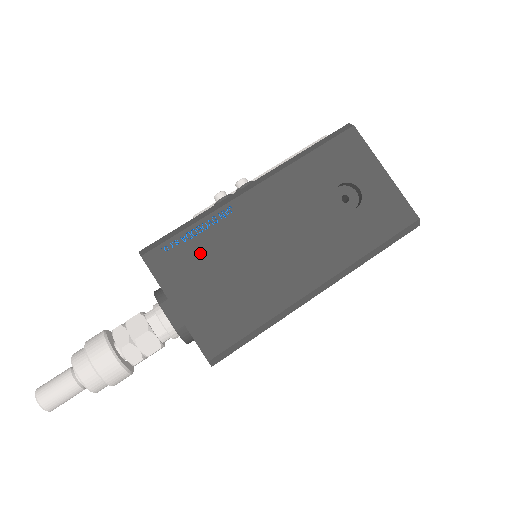
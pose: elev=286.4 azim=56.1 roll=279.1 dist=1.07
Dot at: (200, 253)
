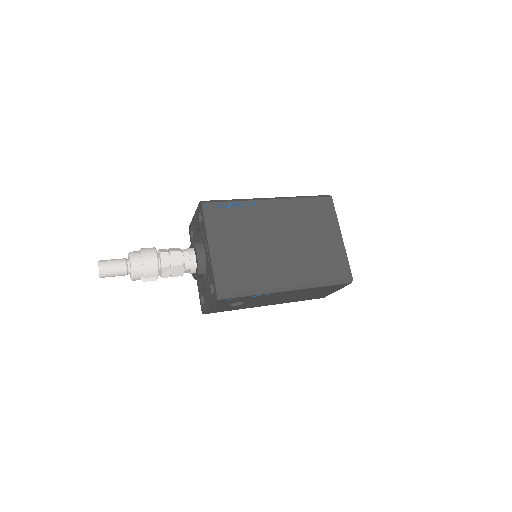
Dot at: occluded
